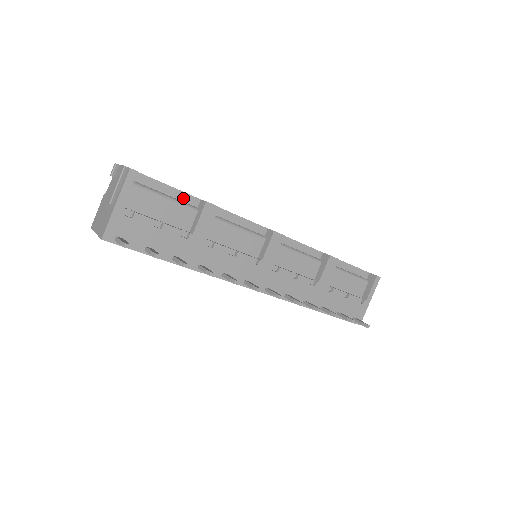
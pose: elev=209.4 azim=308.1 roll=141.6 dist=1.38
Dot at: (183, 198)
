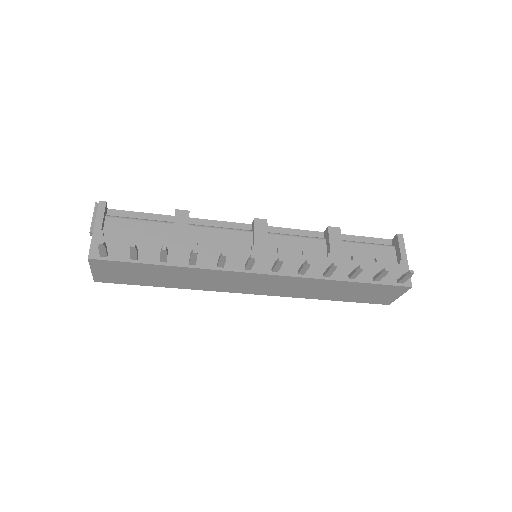
Dot at: (158, 219)
